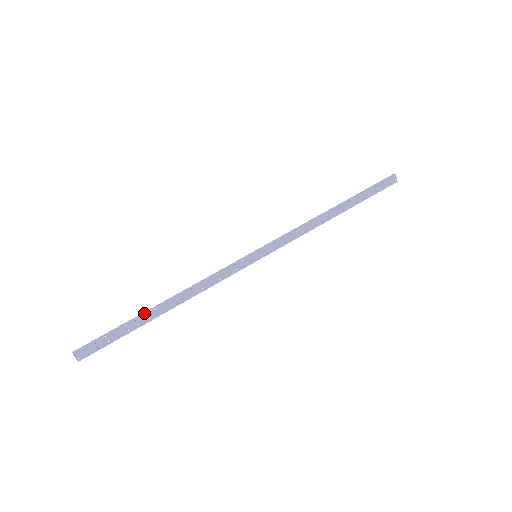
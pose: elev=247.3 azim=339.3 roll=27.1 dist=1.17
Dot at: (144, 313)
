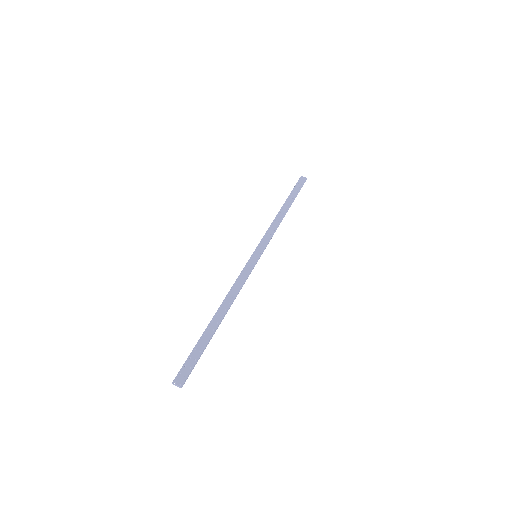
Dot at: (206, 328)
